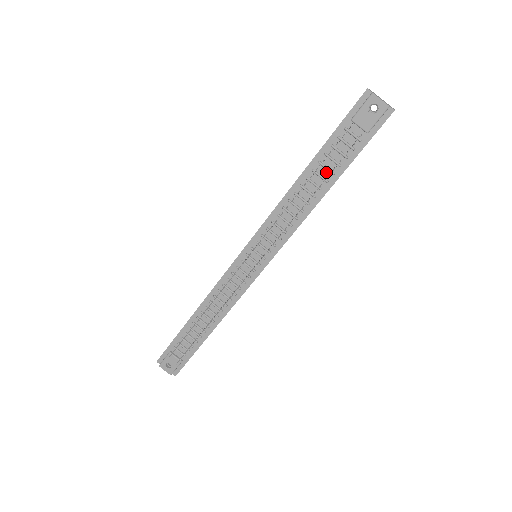
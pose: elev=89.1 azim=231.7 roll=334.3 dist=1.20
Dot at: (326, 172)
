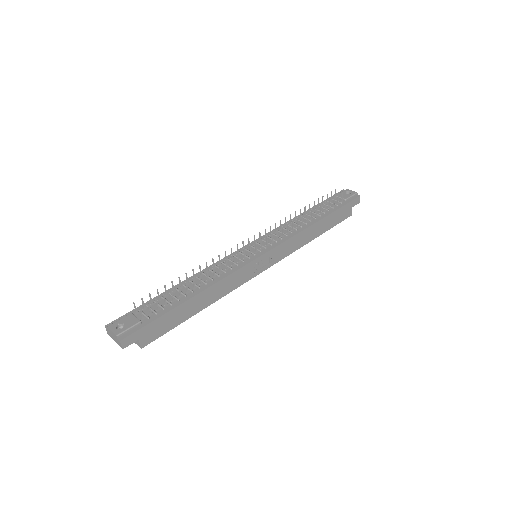
Dot at: (319, 213)
